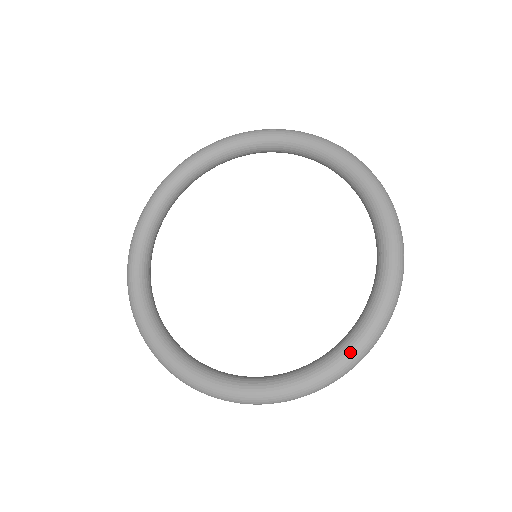
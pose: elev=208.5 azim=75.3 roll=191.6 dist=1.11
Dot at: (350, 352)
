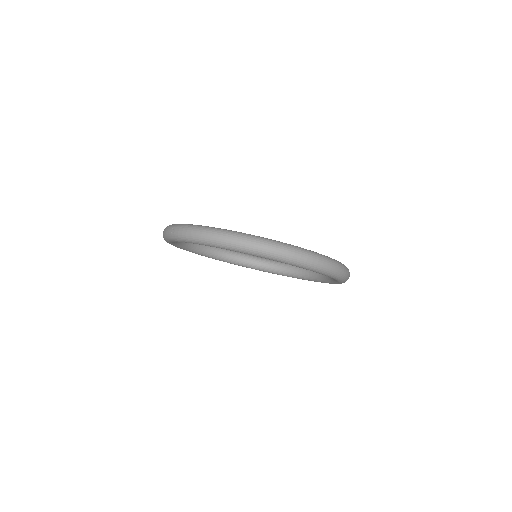
Dot at: occluded
